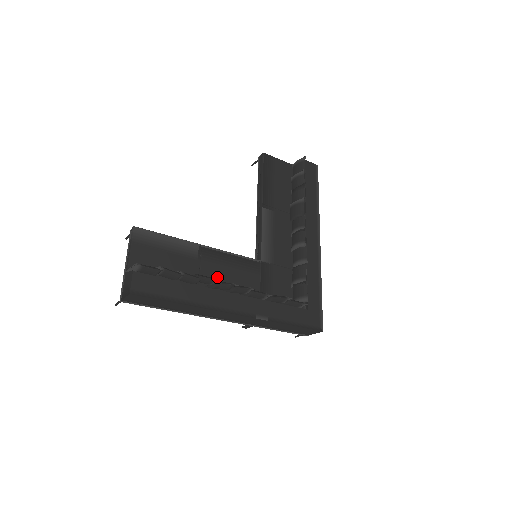
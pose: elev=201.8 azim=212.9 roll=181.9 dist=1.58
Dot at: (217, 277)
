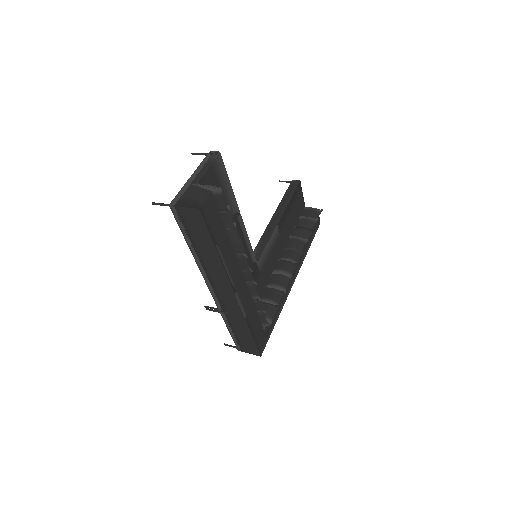
Dot at: occluded
